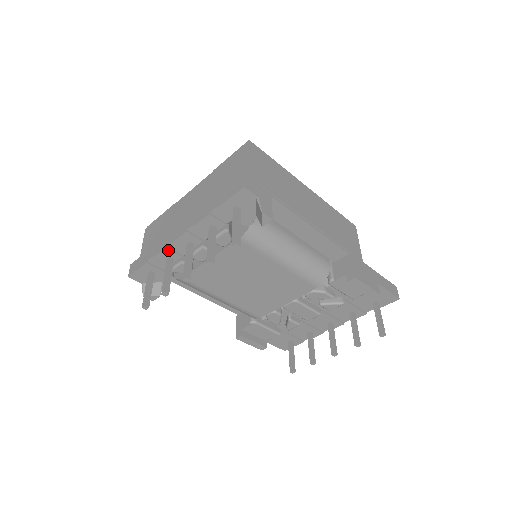
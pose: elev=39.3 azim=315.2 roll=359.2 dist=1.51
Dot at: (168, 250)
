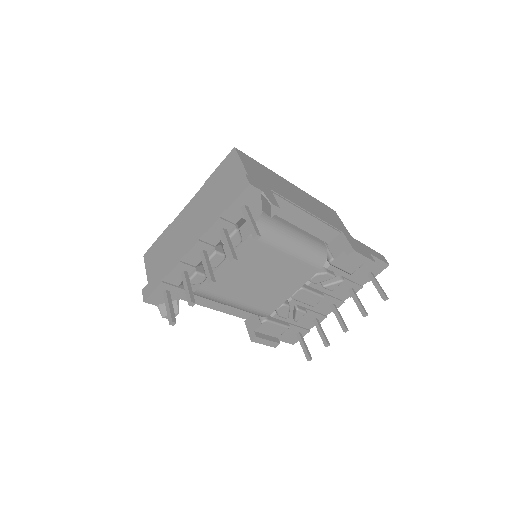
Dot at: (182, 264)
